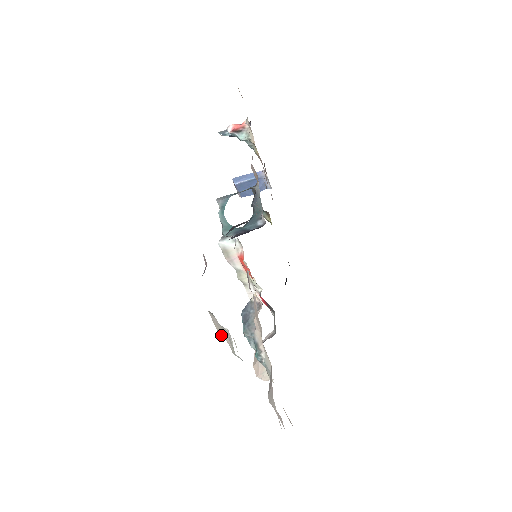
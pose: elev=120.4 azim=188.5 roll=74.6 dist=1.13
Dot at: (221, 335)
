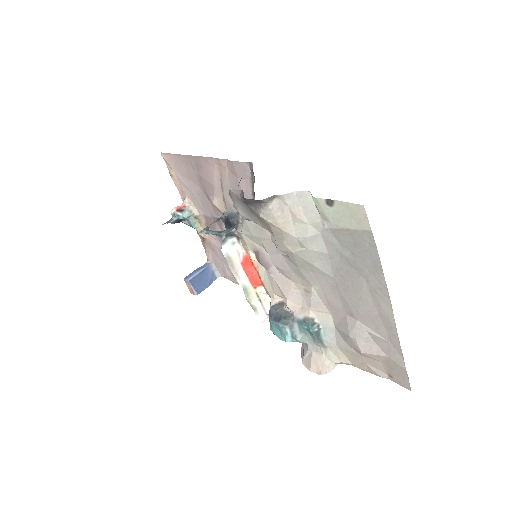
Dot at: (287, 231)
